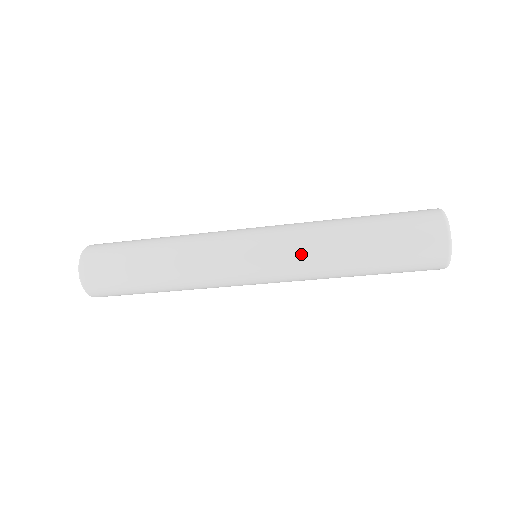
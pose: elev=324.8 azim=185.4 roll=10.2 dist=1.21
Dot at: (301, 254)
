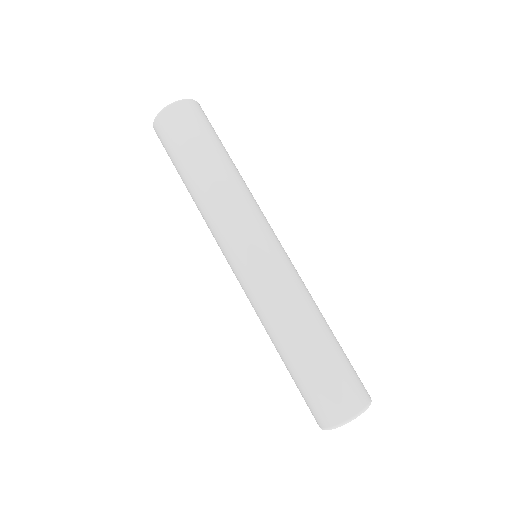
Dot at: (261, 305)
